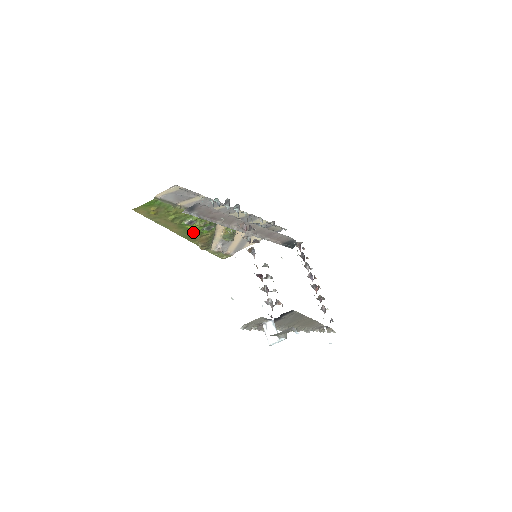
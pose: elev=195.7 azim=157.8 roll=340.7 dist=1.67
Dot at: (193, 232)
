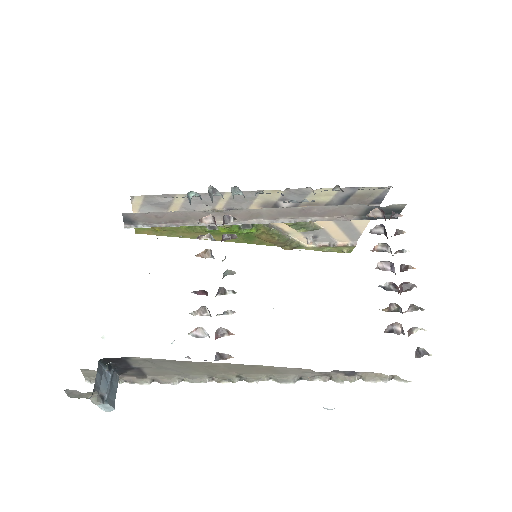
Dot at: occluded
